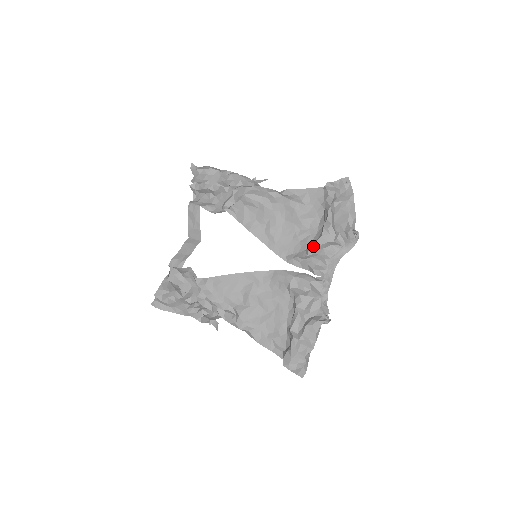
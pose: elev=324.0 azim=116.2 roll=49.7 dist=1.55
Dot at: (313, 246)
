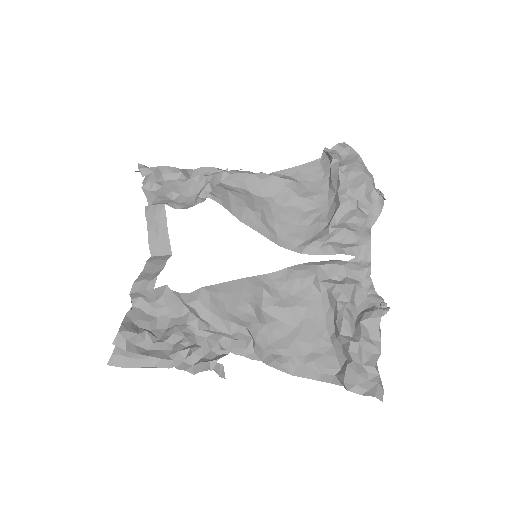
Dot at: (332, 220)
